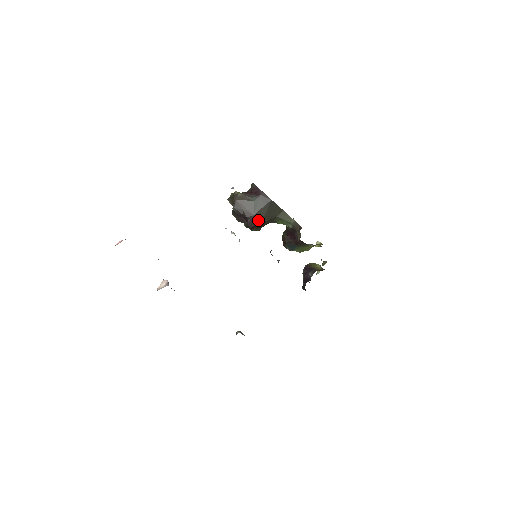
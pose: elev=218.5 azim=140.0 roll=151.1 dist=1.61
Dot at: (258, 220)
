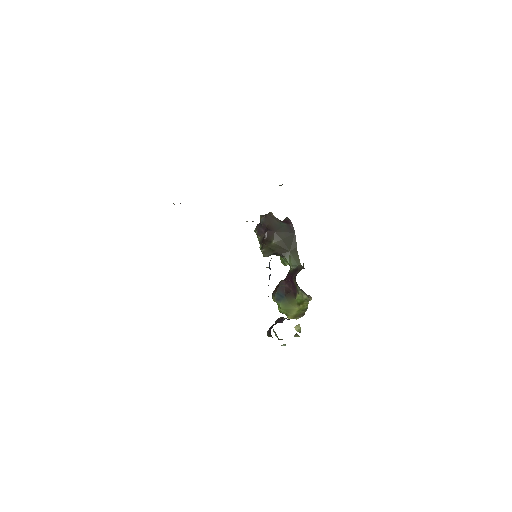
Dot at: (275, 239)
